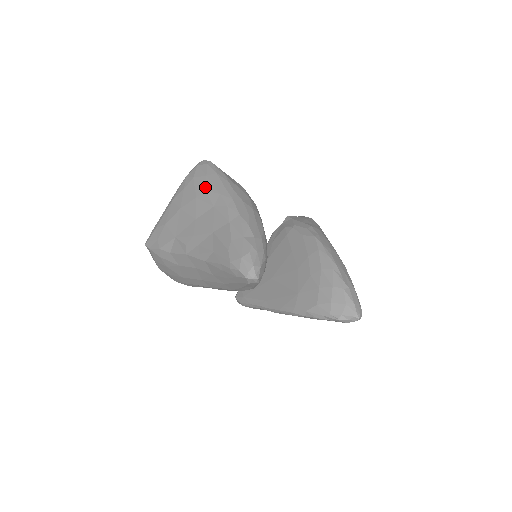
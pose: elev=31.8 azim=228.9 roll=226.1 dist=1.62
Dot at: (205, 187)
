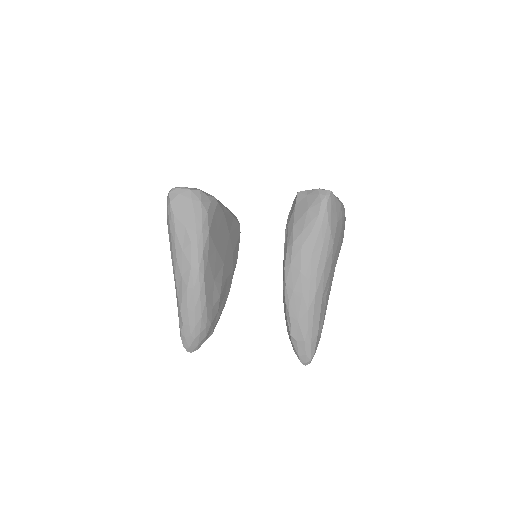
Dot at: occluded
